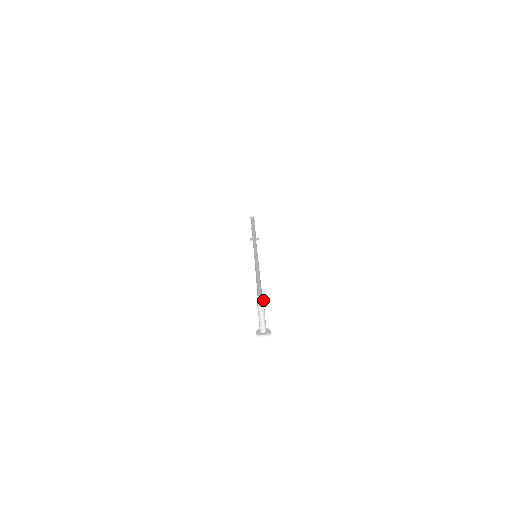
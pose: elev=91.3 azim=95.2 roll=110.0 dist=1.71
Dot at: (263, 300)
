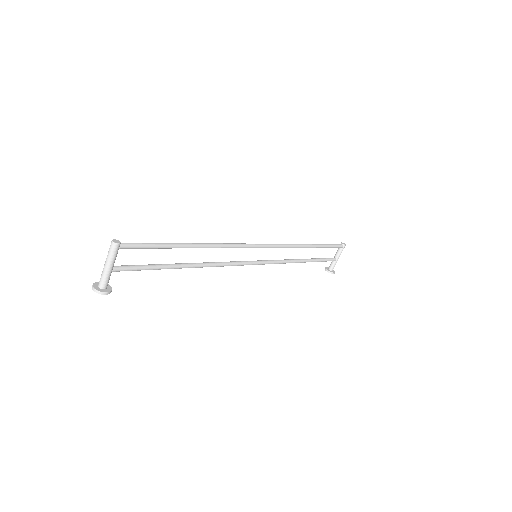
Dot at: (115, 249)
